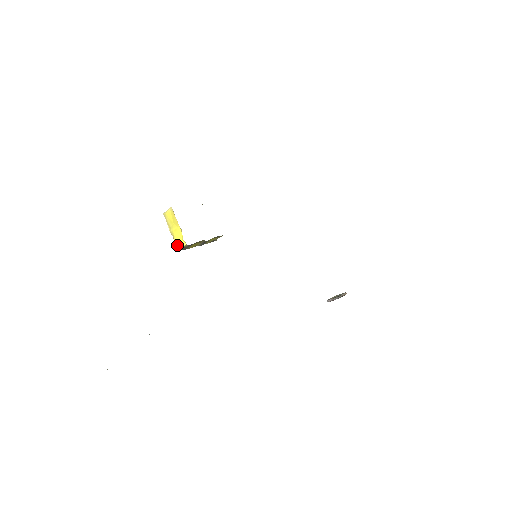
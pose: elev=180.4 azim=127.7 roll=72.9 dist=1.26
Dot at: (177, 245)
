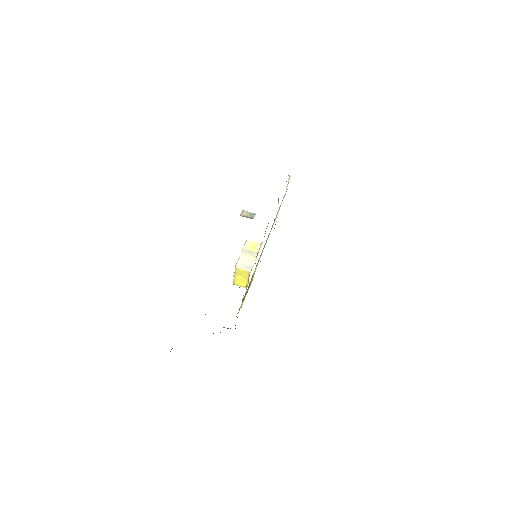
Dot at: (235, 283)
